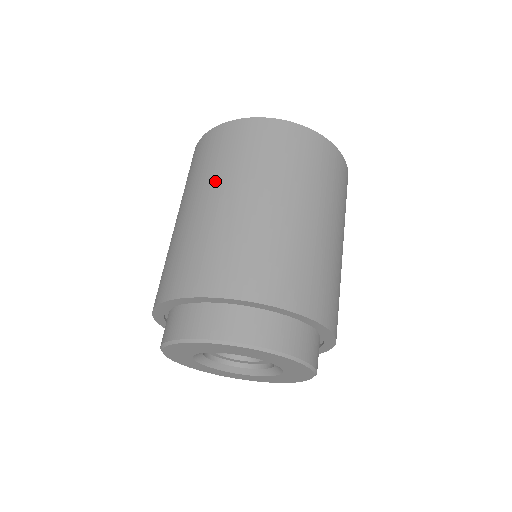
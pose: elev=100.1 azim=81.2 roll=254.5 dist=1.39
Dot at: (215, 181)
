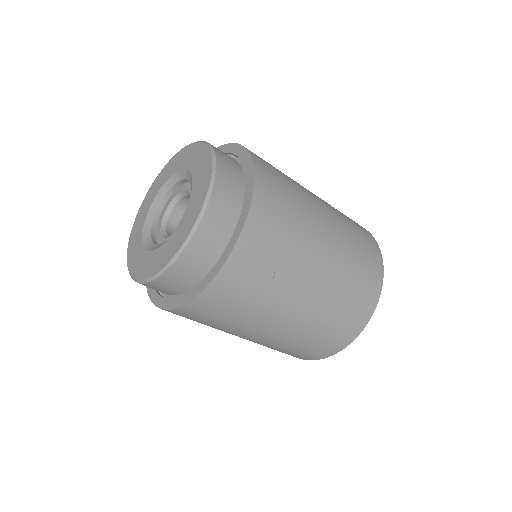
Dot at: occluded
